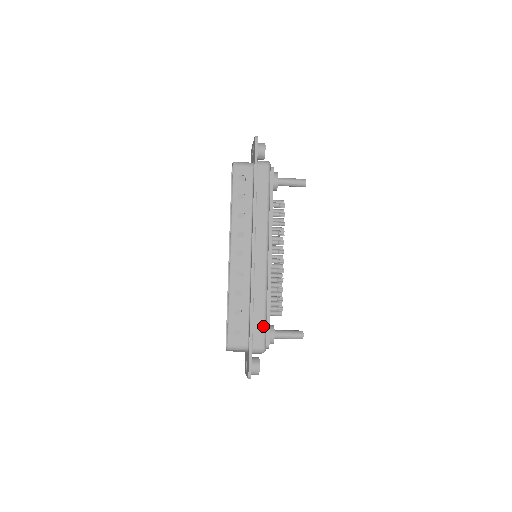
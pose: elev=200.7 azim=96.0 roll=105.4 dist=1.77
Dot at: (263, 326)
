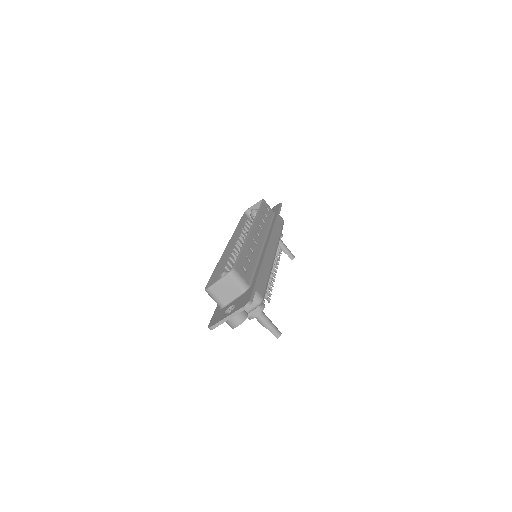
Dot at: (265, 285)
